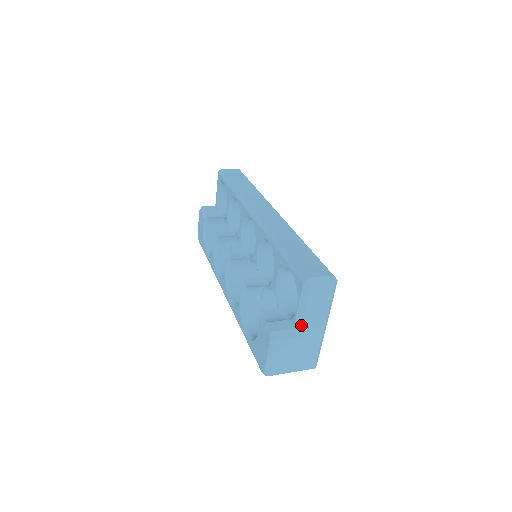
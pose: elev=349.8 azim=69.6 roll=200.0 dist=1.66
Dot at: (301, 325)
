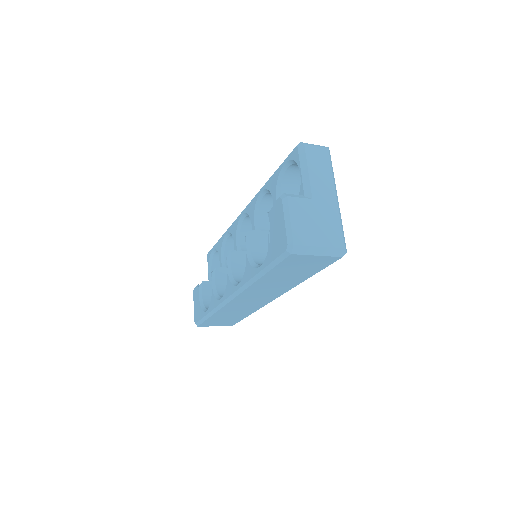
Dot at: (310, 185)
